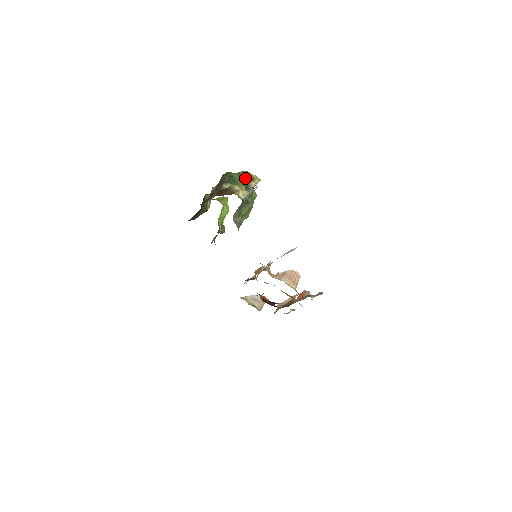
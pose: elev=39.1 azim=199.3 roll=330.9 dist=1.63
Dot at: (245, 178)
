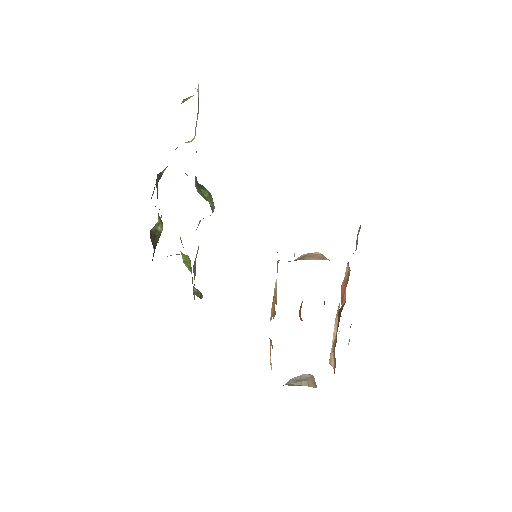
Dot at: occluded
